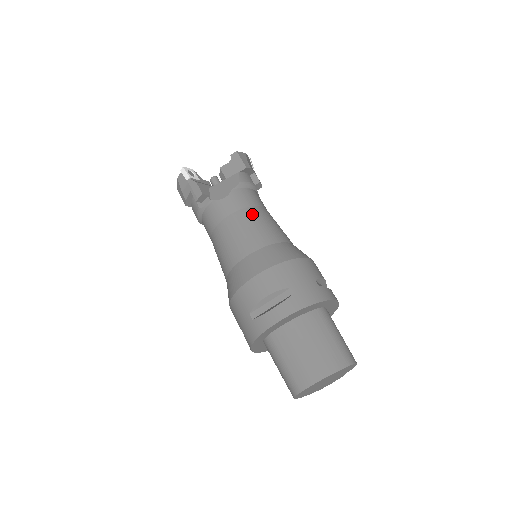
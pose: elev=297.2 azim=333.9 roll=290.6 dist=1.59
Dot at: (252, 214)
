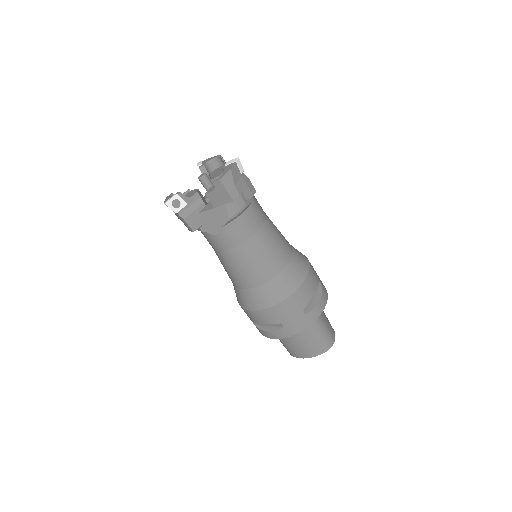
Dot at: (245, 252)
